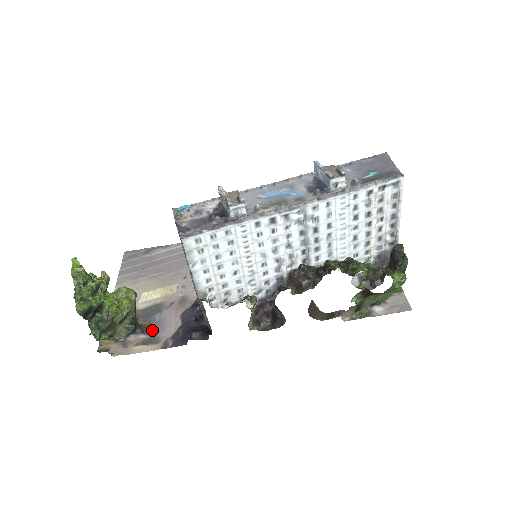
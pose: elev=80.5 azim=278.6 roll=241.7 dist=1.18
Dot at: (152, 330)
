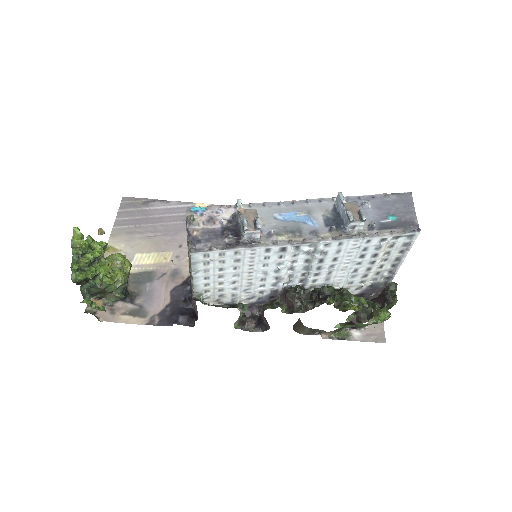
Dot at: (141, 301)
